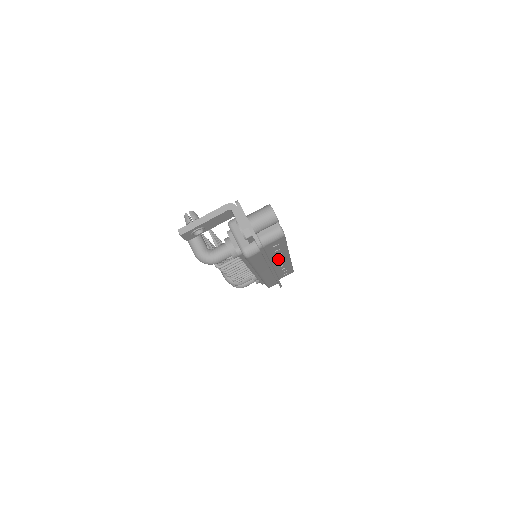
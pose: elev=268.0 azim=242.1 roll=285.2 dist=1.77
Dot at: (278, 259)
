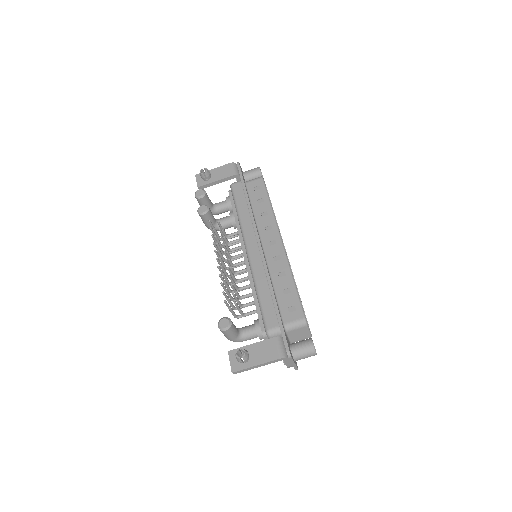
Dot at: occluded
